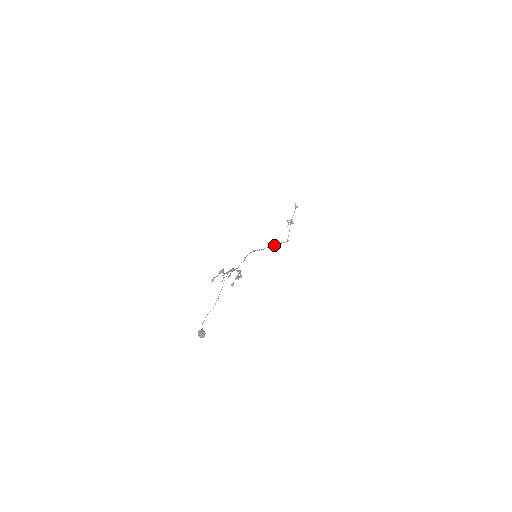
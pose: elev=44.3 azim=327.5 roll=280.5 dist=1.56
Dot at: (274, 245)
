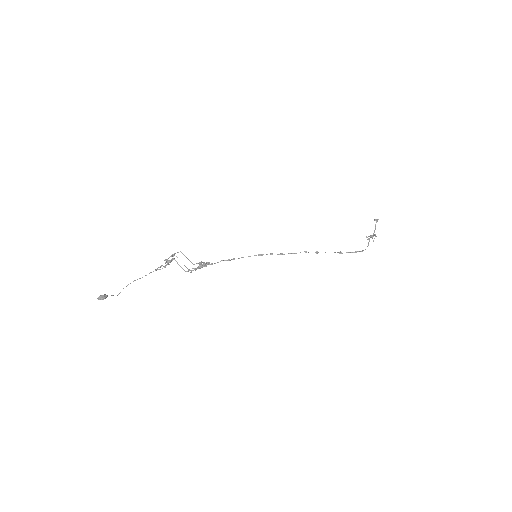
Dot at: occluded
